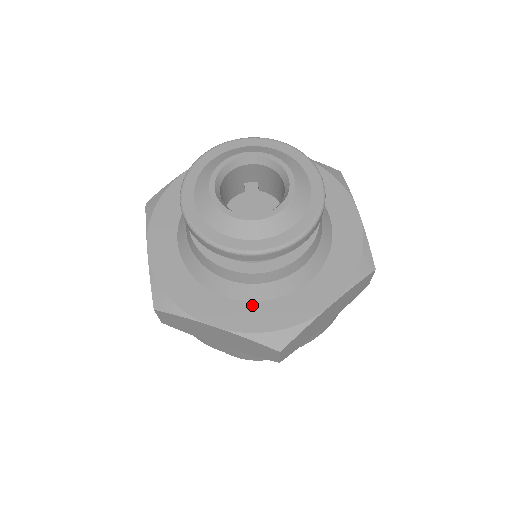
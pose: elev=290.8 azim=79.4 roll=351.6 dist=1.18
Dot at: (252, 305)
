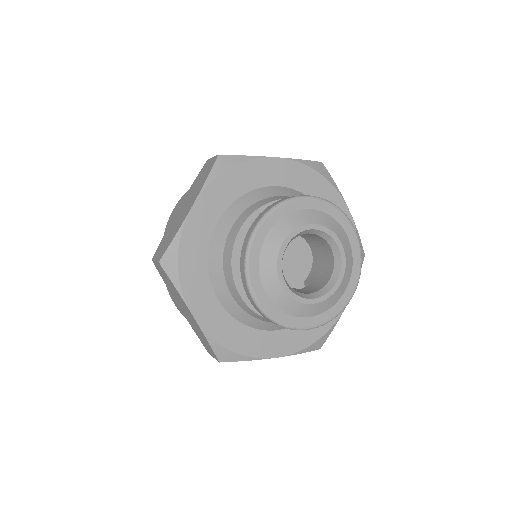
Dot at: occluded
